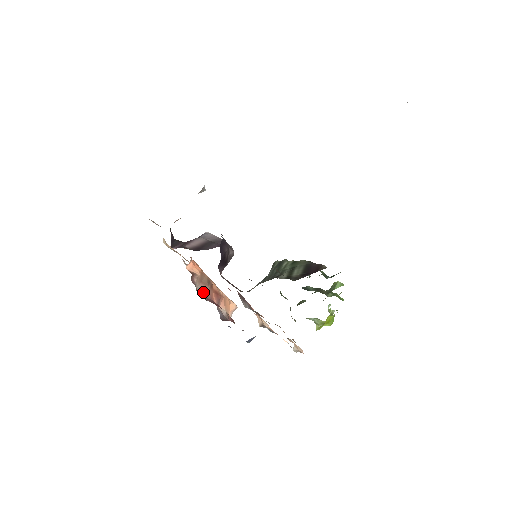
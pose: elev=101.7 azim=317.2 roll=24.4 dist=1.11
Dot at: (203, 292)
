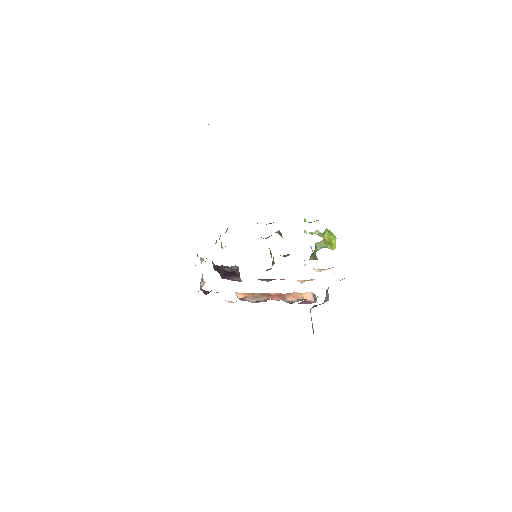
Dot at: occluded
